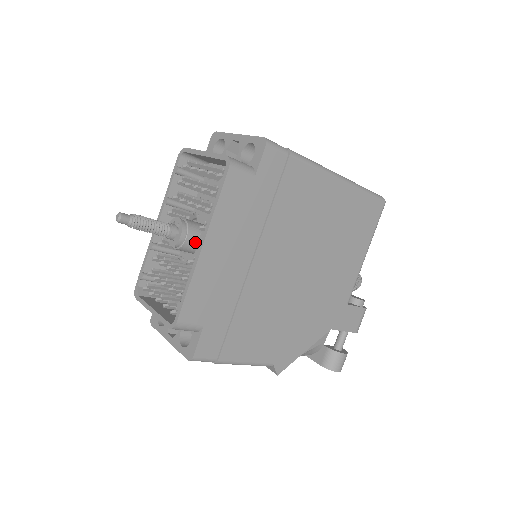
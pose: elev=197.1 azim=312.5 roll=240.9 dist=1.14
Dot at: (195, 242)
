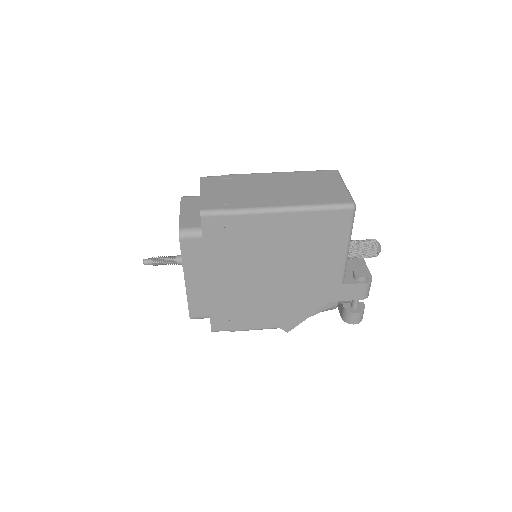
Dot at: occluded
